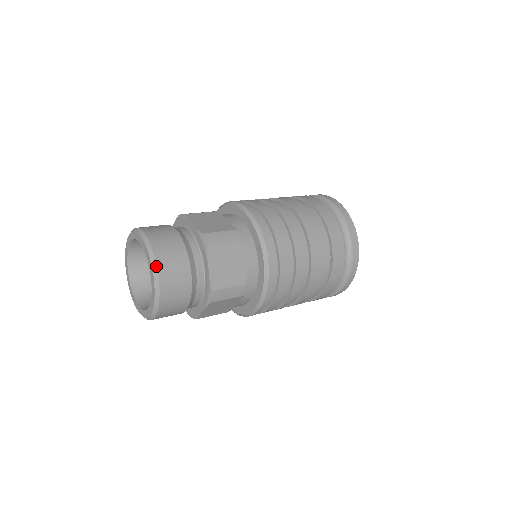
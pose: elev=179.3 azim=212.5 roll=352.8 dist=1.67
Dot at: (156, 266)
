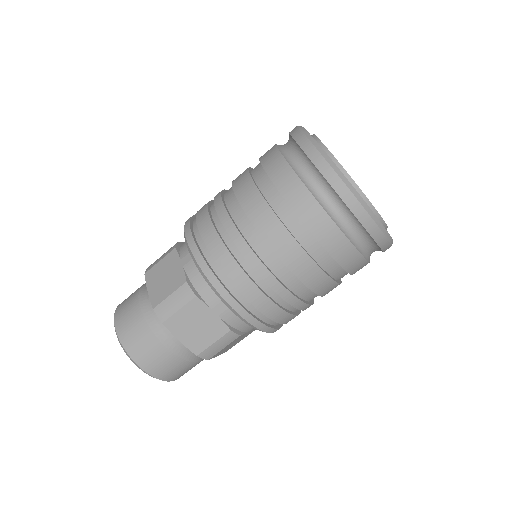
Dot at: (132, 360)
